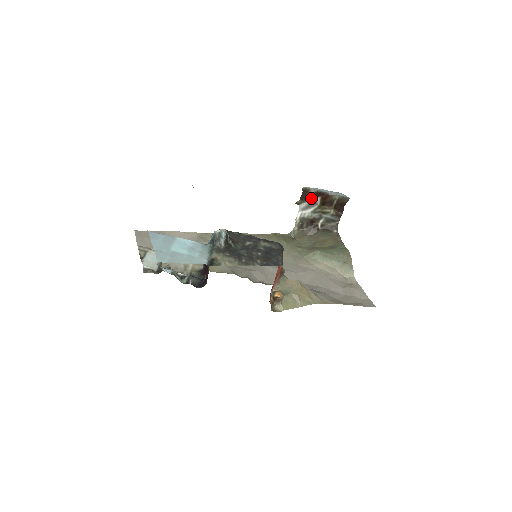
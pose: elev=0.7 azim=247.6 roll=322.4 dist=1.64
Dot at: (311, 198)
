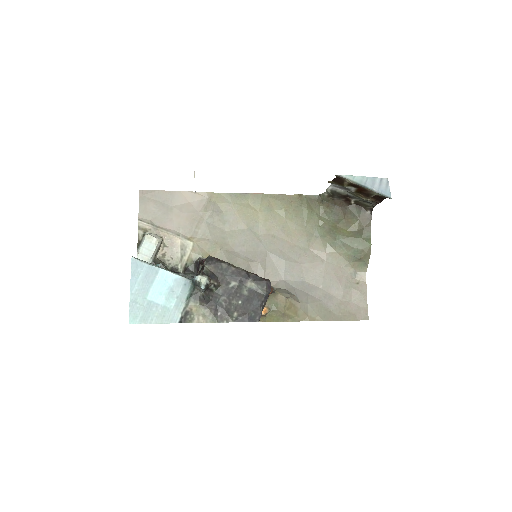
Dot at: (345, 185)
